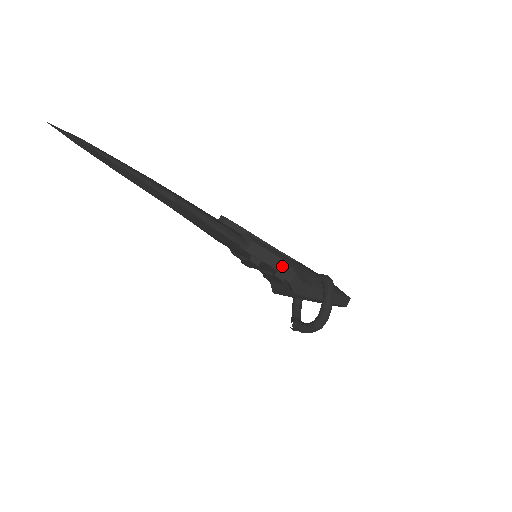
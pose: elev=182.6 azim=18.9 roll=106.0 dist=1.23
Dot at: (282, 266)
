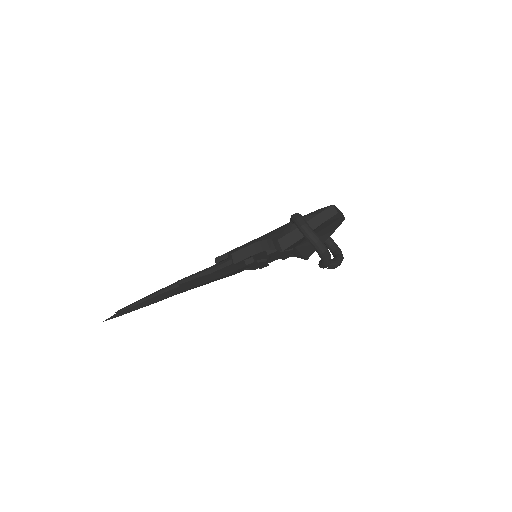
Dot at: (262, 245)
